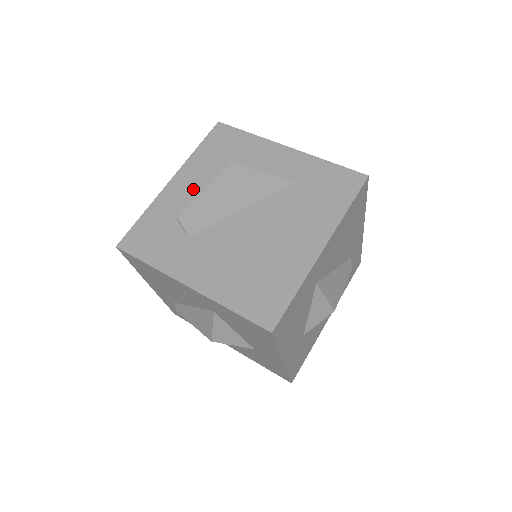
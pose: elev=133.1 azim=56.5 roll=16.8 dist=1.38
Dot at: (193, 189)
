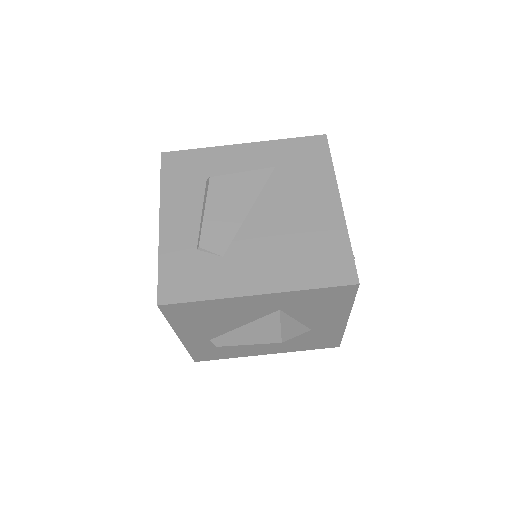
Dot at: (189, 217)
